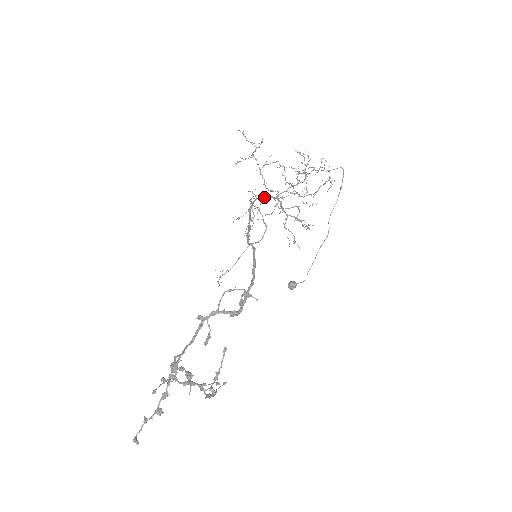
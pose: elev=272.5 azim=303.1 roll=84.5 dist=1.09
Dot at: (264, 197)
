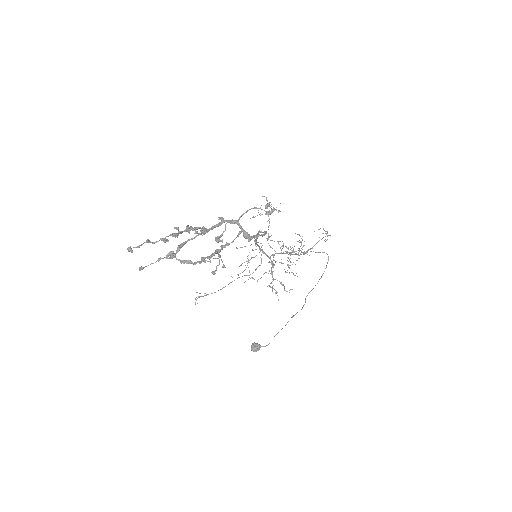
Dot at: (263, 252)
